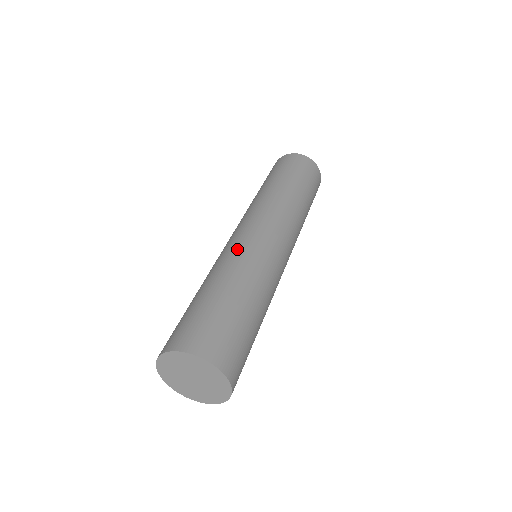
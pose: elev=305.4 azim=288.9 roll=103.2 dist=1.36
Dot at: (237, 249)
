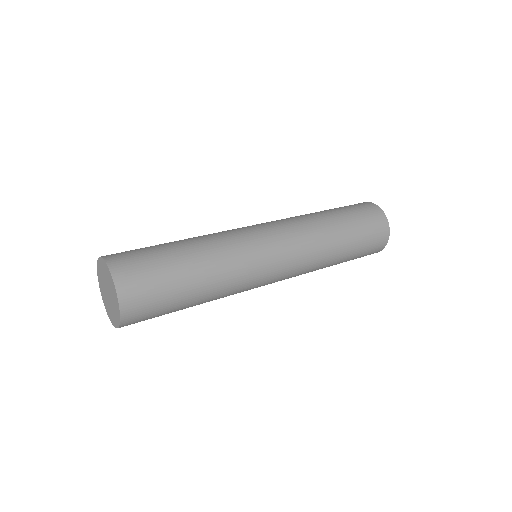
Dot at: (235, 237)
